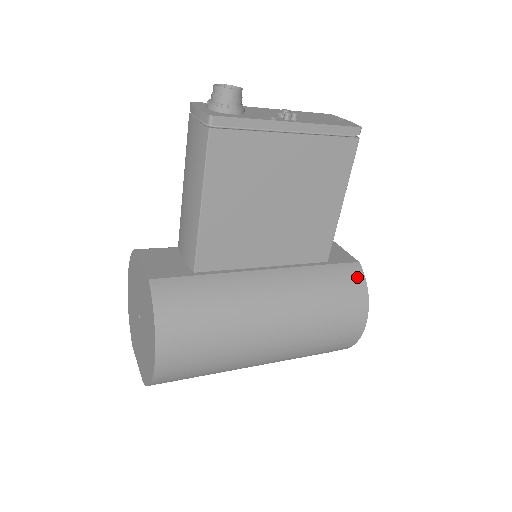
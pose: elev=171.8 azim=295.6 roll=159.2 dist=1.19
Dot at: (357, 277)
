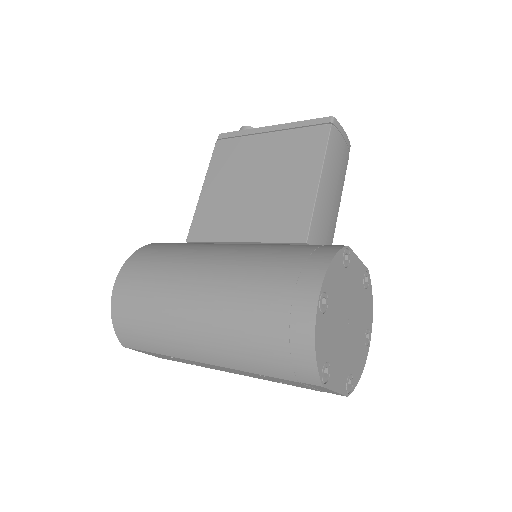
Dot at: (329, 249)
